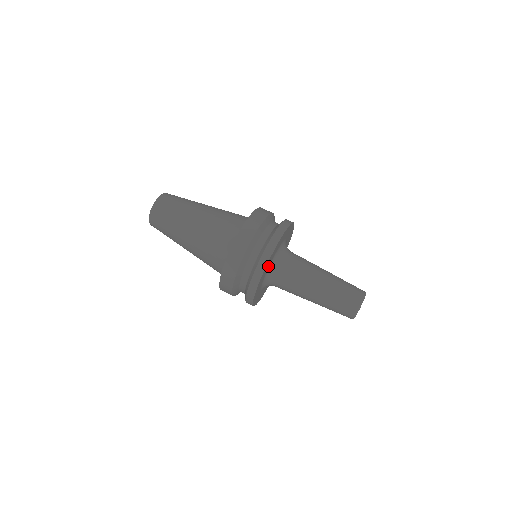
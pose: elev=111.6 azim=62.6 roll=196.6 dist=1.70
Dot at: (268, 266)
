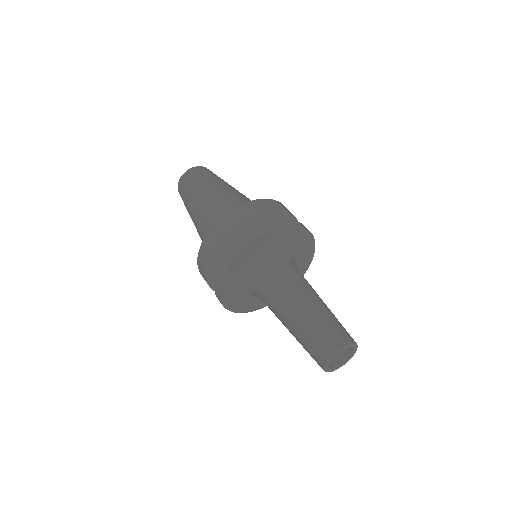
Dot at: (256, 252)
